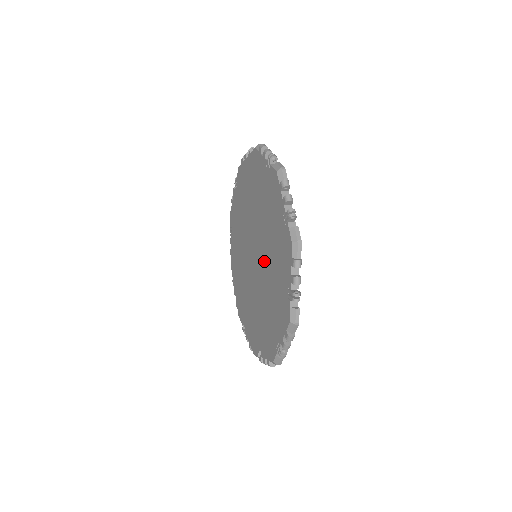
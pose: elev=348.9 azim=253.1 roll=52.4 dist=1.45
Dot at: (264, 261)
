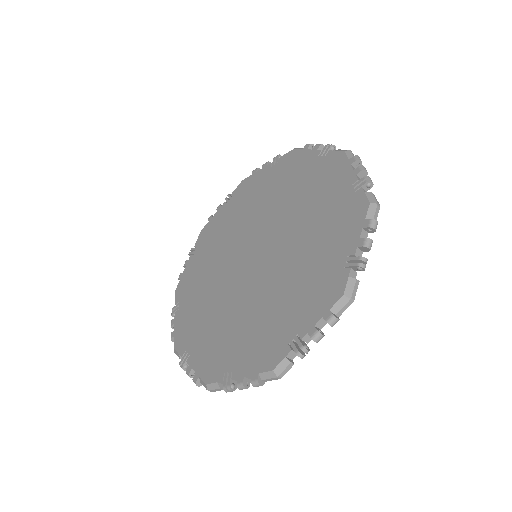
Dot at: (283, 250)
